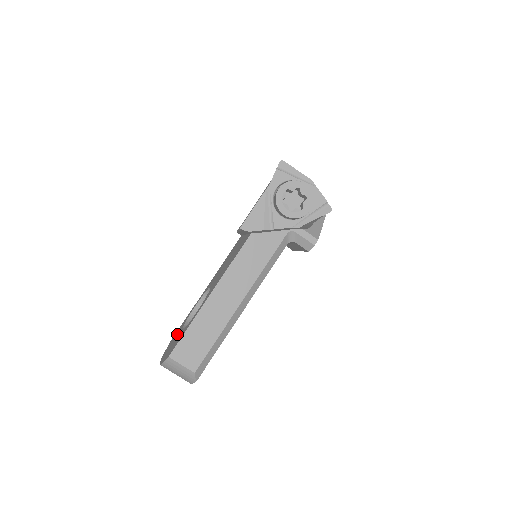
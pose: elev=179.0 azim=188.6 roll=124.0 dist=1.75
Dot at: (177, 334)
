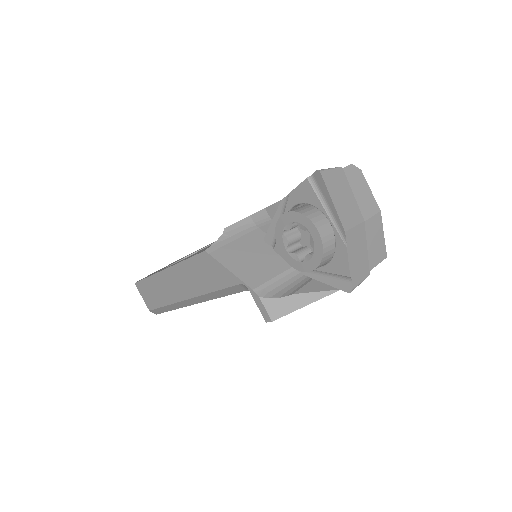
Dot at: occluded
